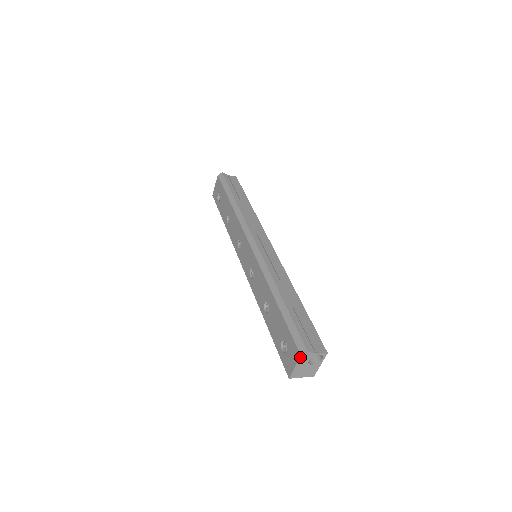
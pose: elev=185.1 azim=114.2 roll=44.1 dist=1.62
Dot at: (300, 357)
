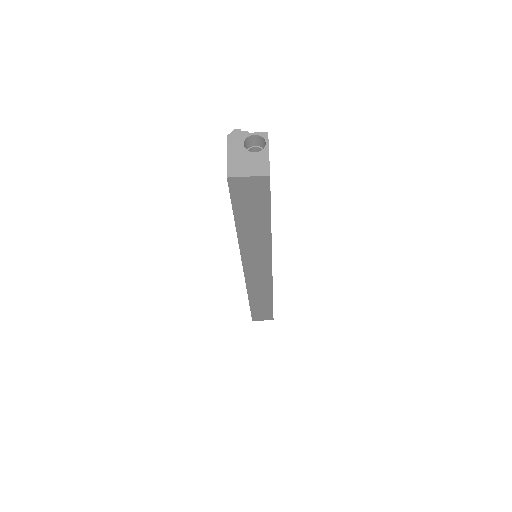
Dot at: (227, 139)
